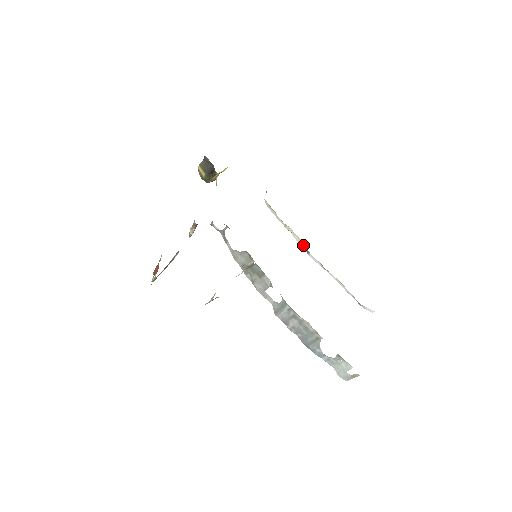
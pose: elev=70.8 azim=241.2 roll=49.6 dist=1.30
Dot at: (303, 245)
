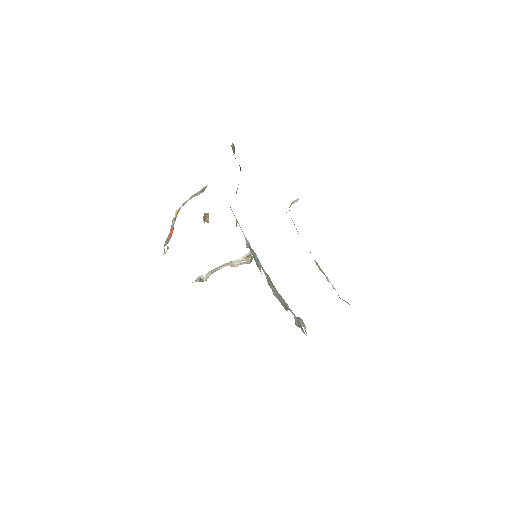
Dot at: occluded
